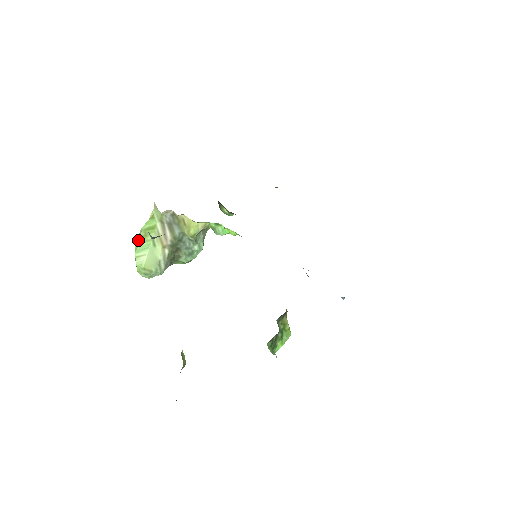
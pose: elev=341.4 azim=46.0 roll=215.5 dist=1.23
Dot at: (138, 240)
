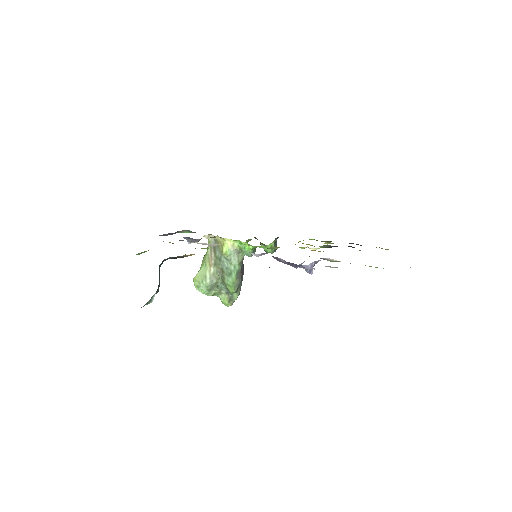
Dot at: occluded
